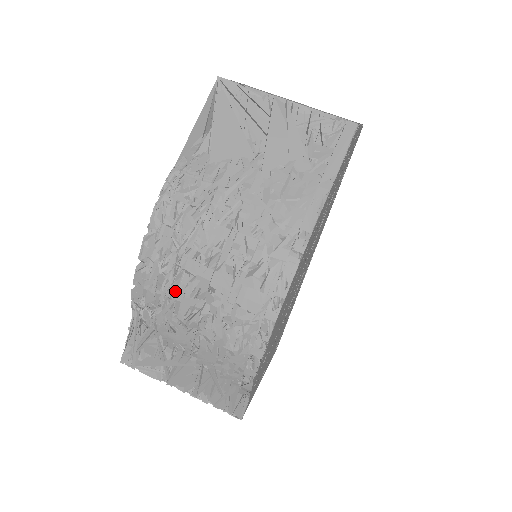
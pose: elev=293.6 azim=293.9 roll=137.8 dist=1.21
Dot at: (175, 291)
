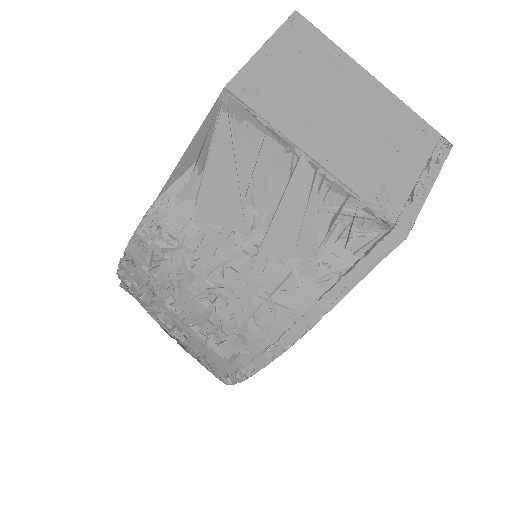
Dot at: occluded
